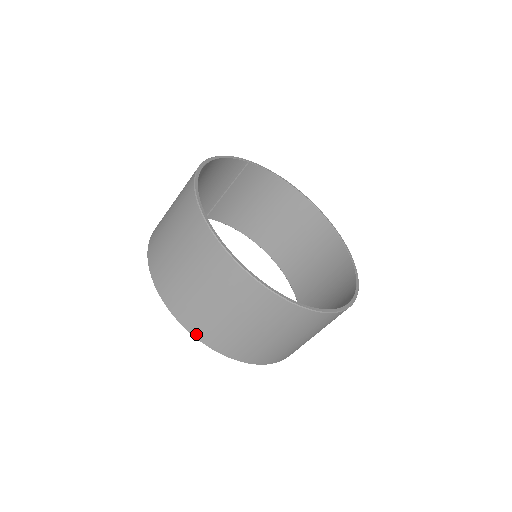
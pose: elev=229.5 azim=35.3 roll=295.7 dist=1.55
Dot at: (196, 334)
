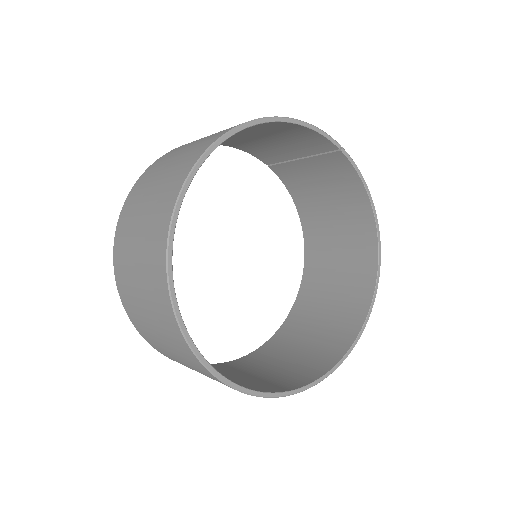
Dot at: (118, 286)
